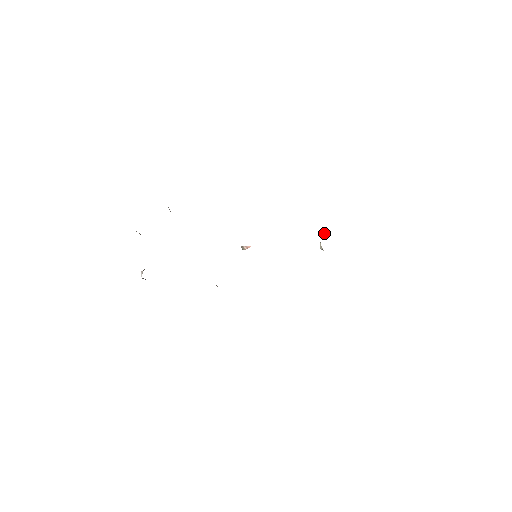
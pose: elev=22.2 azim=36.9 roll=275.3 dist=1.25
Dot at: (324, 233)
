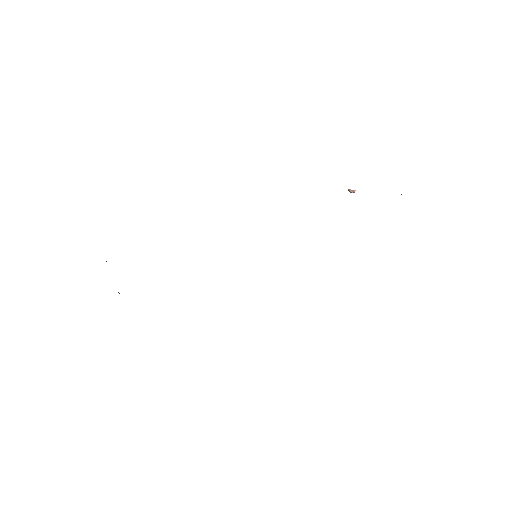
Dot at: occluded
